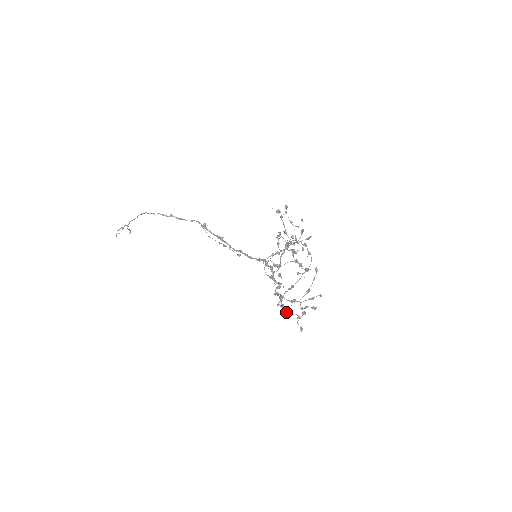
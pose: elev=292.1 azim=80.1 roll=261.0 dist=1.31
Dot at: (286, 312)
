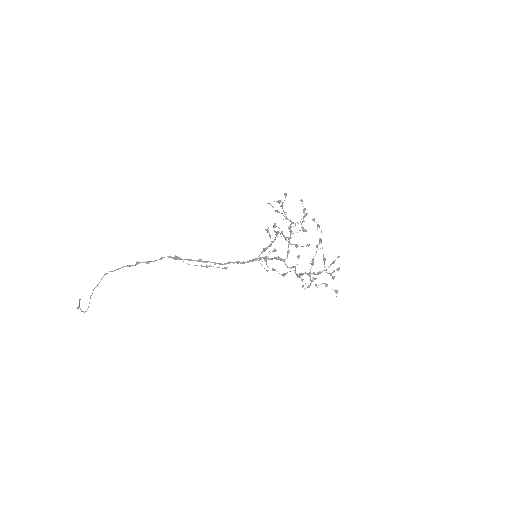
Dot at: occluded
